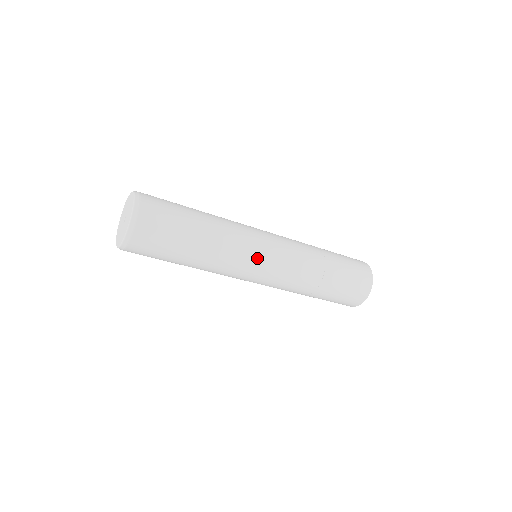
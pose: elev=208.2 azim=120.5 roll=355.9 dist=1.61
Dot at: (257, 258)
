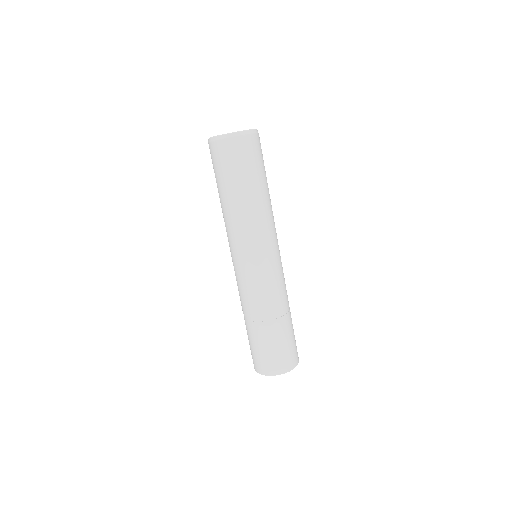
Dot at: (277, 243)
